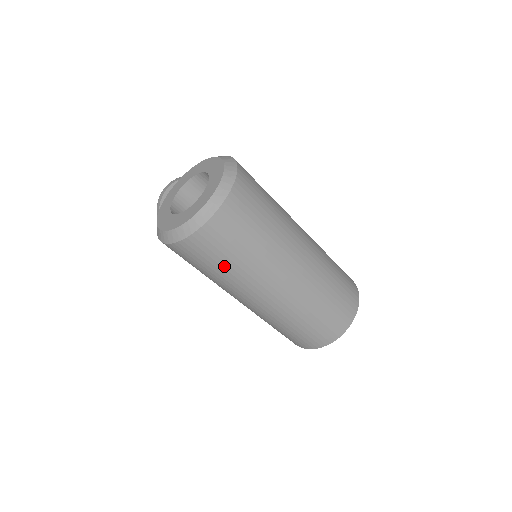
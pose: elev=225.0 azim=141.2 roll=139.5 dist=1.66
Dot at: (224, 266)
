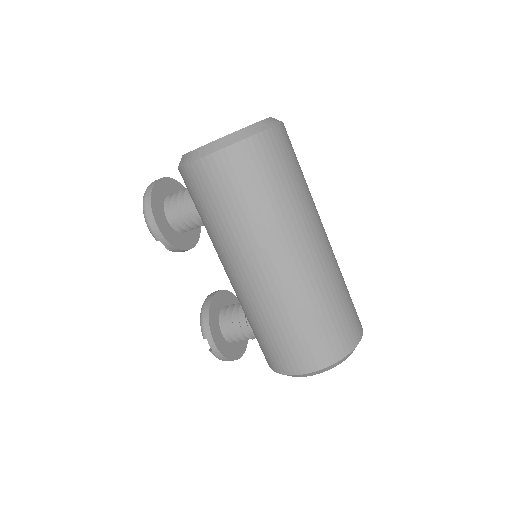
Dot at: (274, 190)
